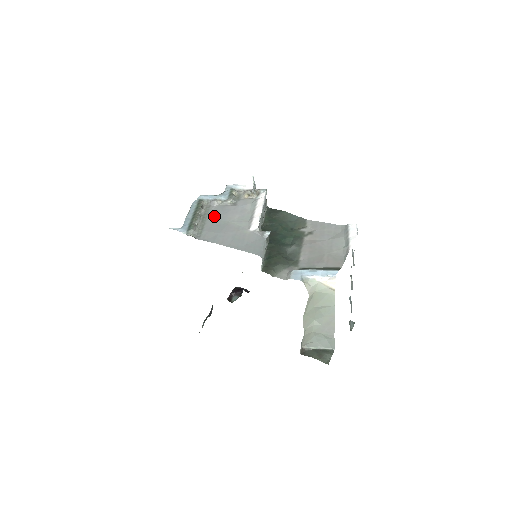
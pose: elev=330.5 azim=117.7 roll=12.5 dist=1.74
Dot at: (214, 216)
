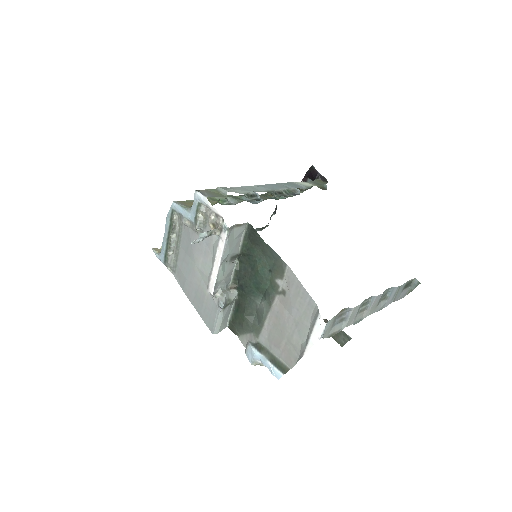
Dot at: (185, 245)
